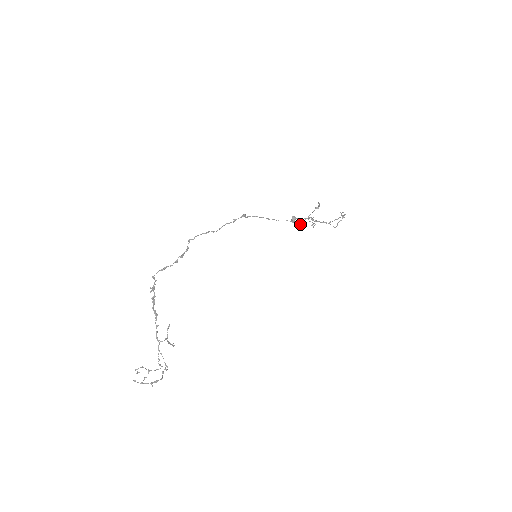
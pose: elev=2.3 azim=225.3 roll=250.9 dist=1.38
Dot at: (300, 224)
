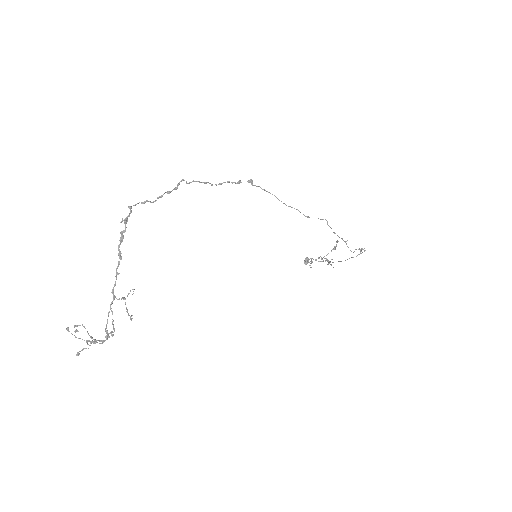
Dot at: occluded
